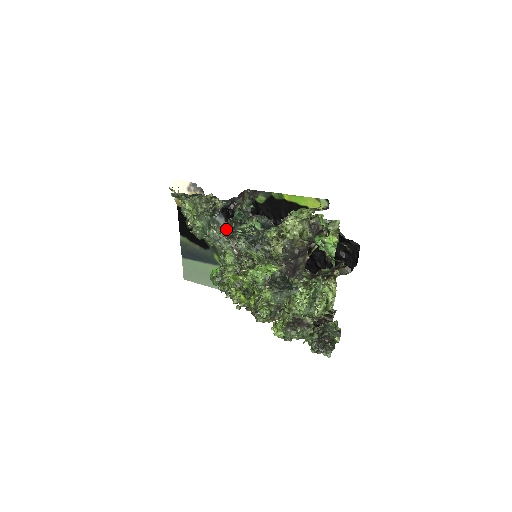
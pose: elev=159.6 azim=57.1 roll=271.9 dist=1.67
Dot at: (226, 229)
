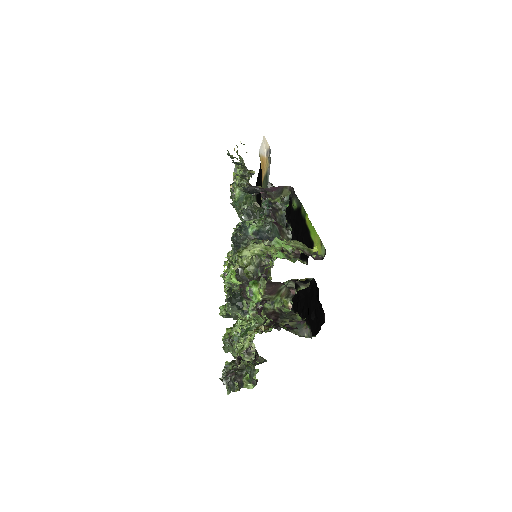
Dot at: (246, 213)
